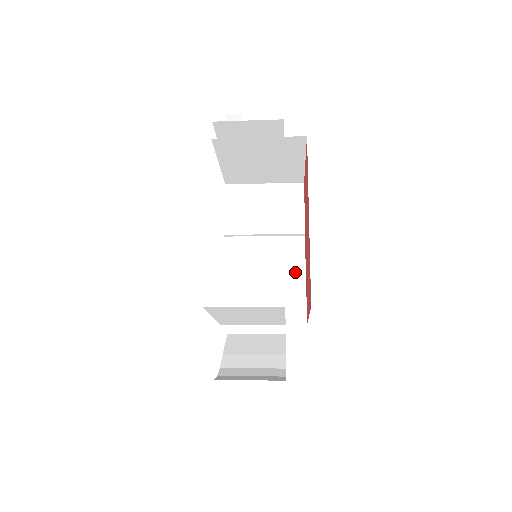
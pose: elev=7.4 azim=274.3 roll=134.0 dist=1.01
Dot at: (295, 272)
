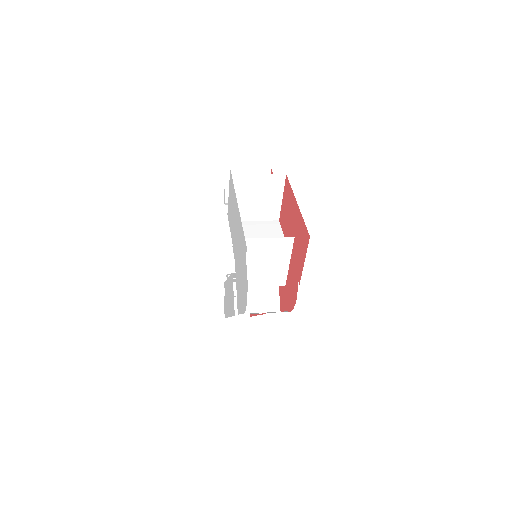
Dot at: occluded
